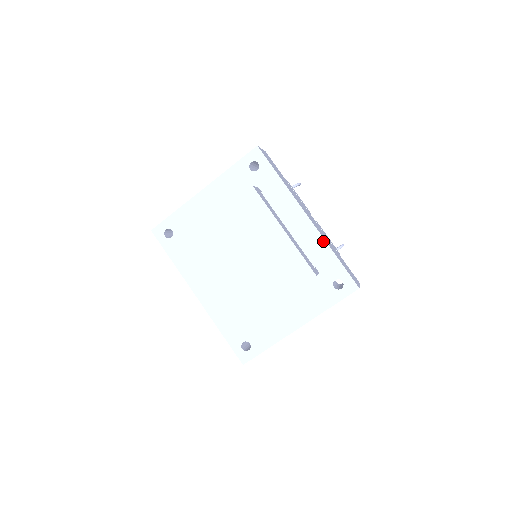
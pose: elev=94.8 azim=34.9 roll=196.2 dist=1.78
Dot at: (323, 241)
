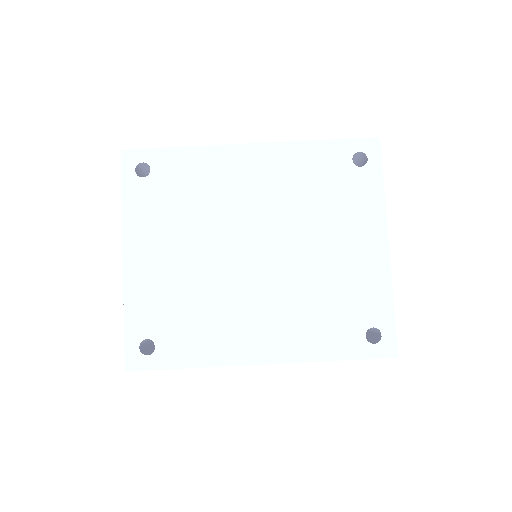
Dot at: occluded
